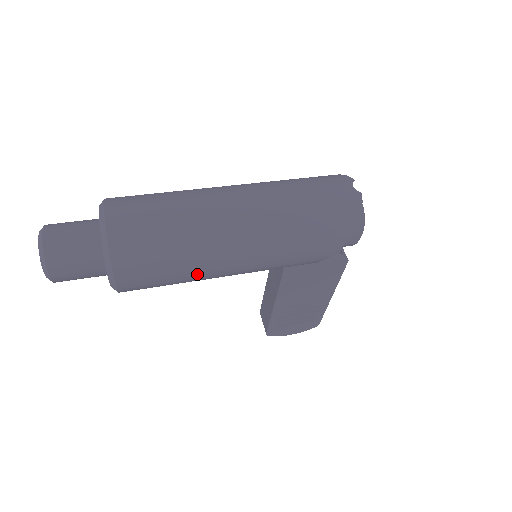
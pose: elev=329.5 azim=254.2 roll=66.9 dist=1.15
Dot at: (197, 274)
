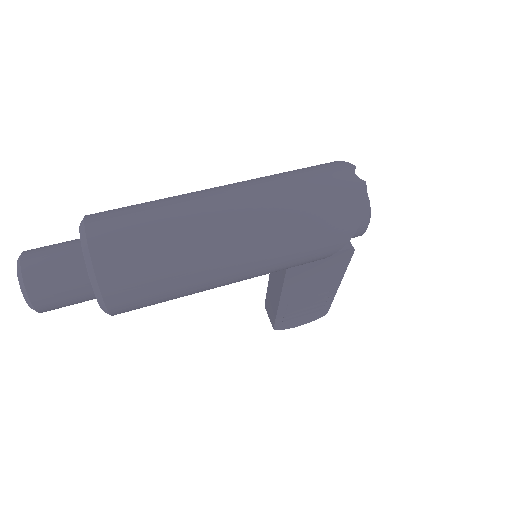
Dot at: (195, 288)
